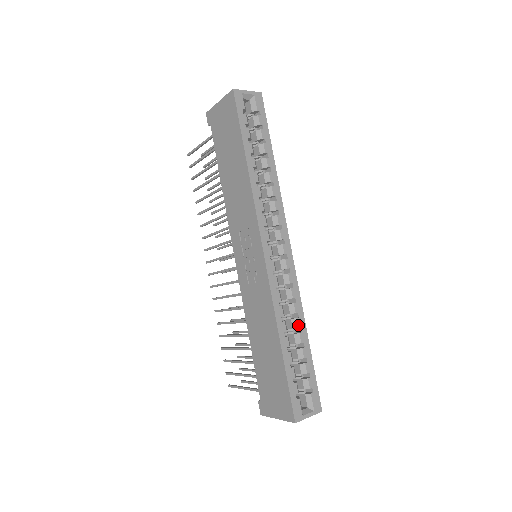
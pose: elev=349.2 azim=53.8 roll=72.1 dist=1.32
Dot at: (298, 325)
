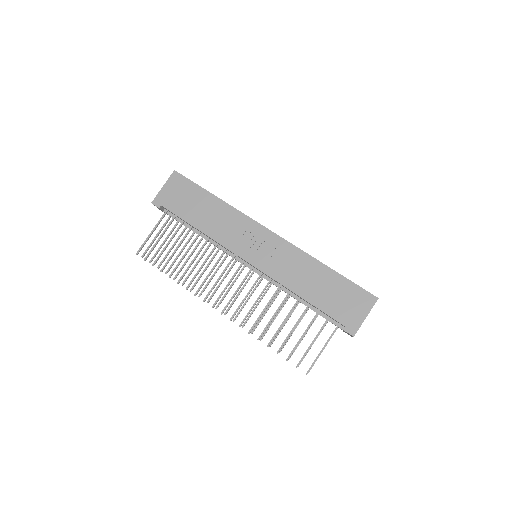
Dot at: occluded
